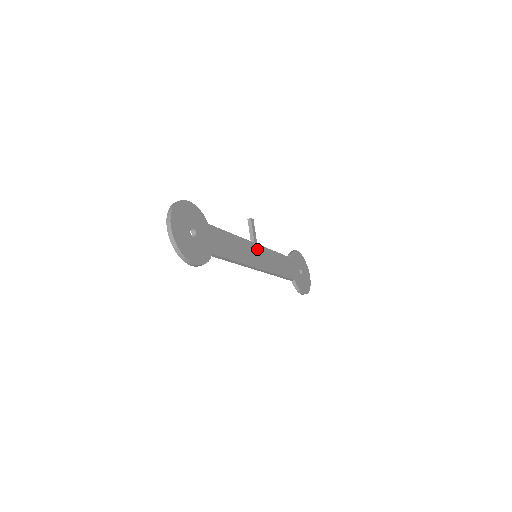
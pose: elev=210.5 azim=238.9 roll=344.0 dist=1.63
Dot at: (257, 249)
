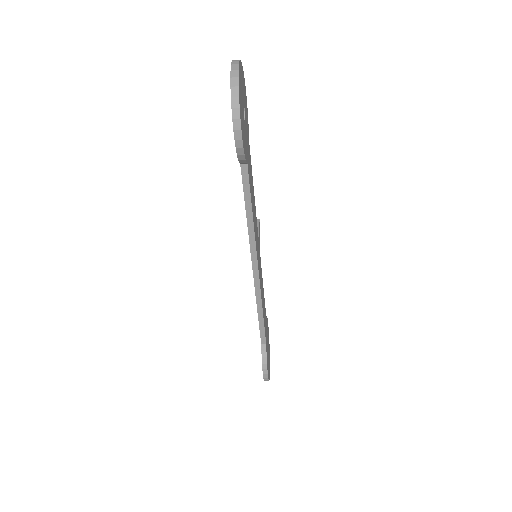
Dot at: (259, 250)
